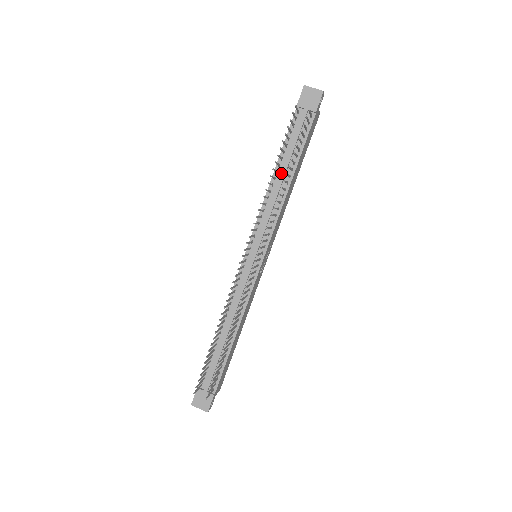
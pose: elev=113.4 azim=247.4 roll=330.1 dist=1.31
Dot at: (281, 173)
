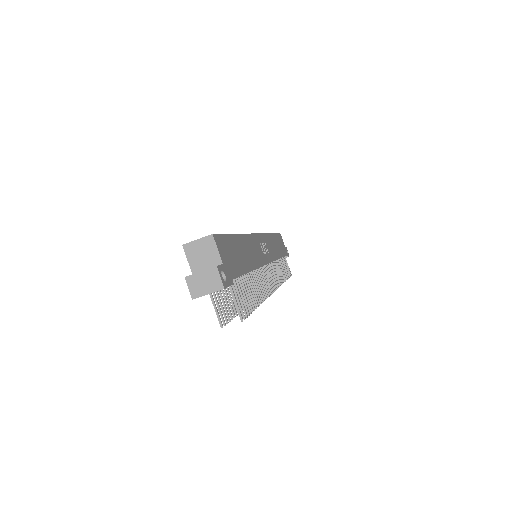
Dot at: occluded
